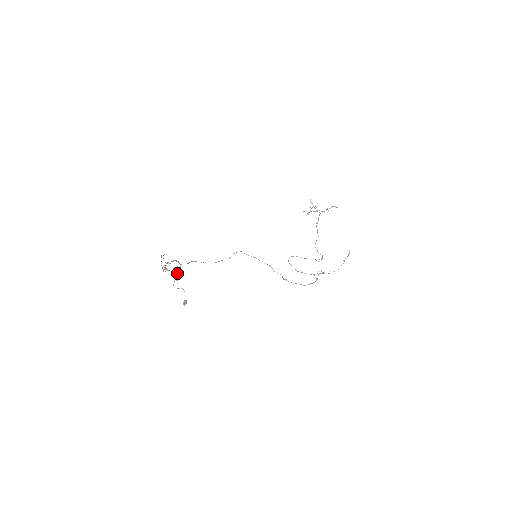
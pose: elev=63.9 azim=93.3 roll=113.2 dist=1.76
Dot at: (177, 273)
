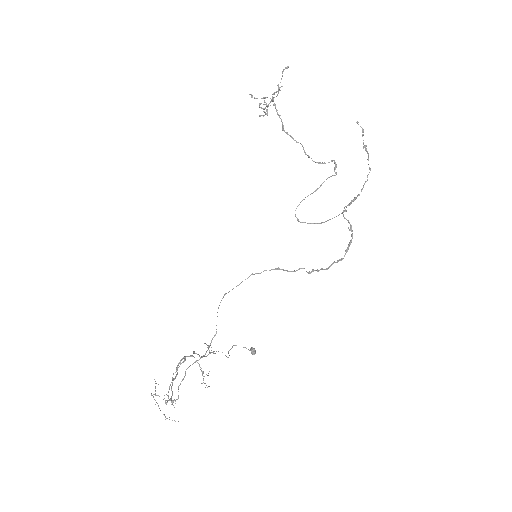
Dot at: (208, 345)
